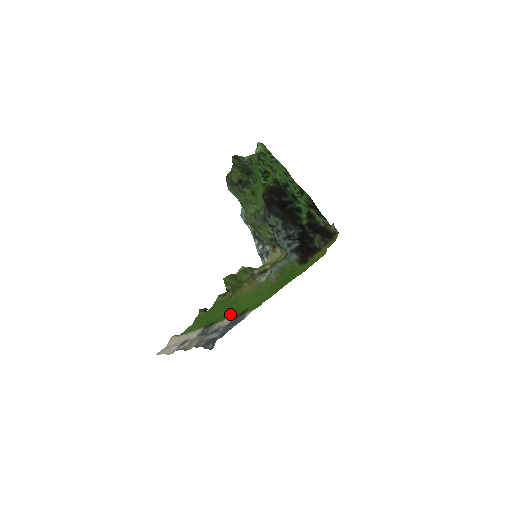
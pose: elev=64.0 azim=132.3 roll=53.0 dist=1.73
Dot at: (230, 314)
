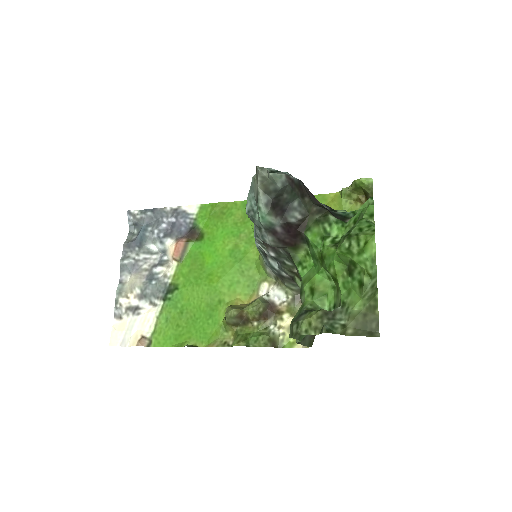
Dot at: (191, 268)
